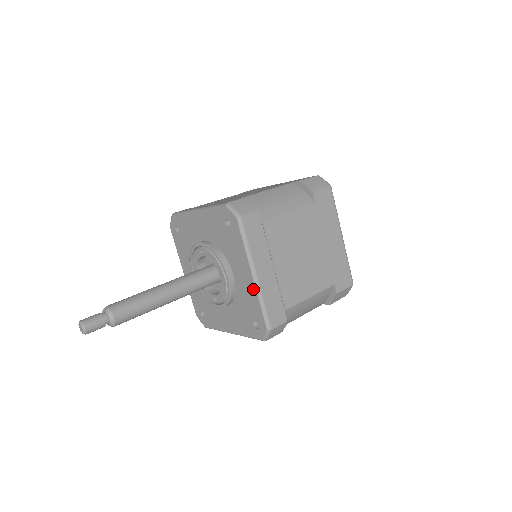
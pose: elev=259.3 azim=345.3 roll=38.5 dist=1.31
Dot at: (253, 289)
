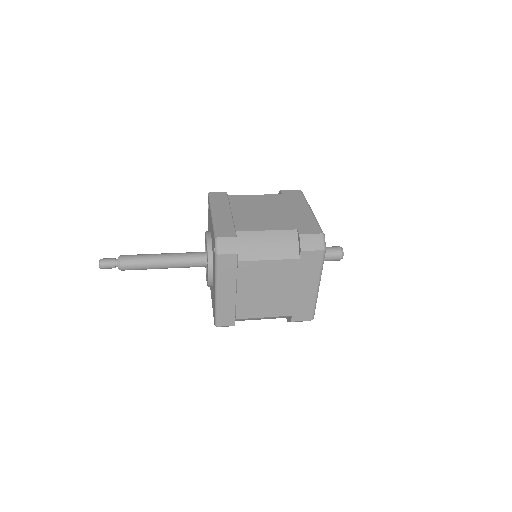
Dot at: (215, 298)
